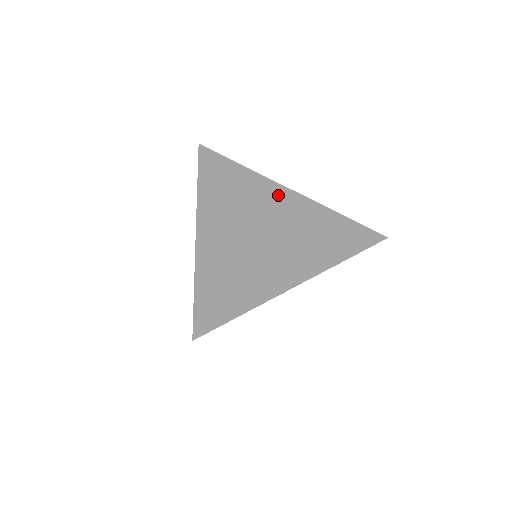
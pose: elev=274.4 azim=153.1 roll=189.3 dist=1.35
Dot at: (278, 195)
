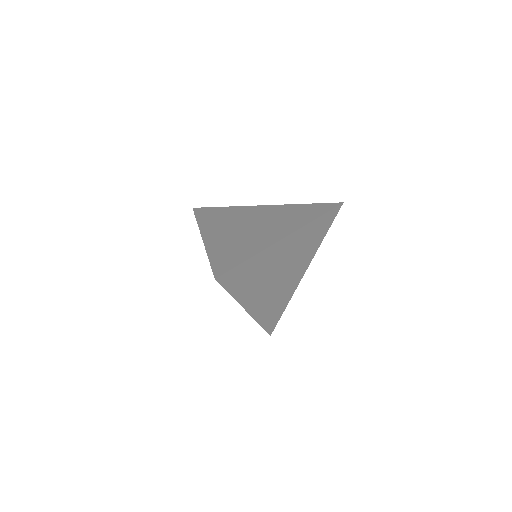
Dot at: (256, 210)
